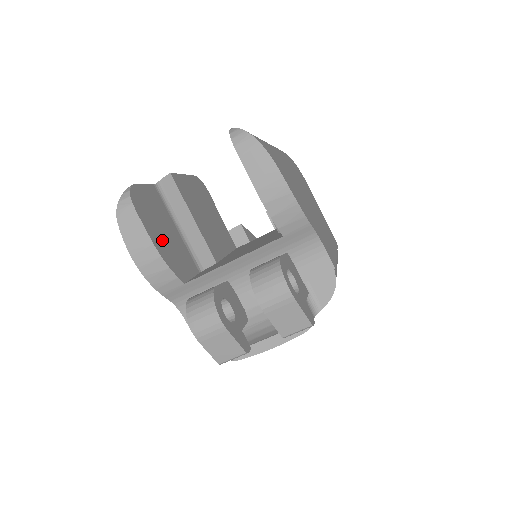
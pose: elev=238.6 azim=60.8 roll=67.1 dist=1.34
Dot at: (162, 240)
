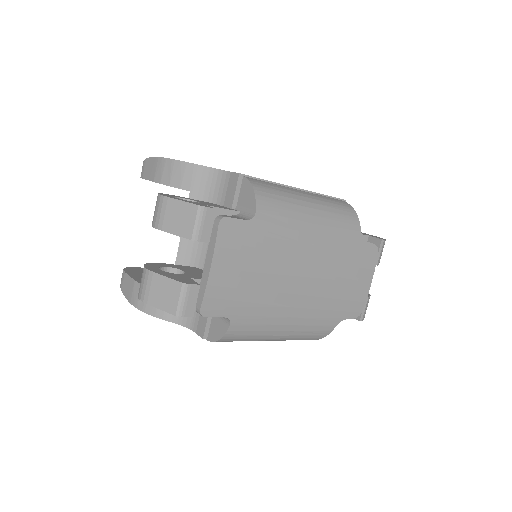
Dot at: occluded
